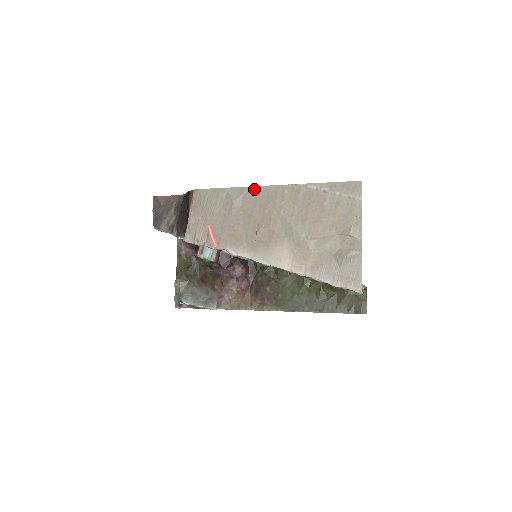
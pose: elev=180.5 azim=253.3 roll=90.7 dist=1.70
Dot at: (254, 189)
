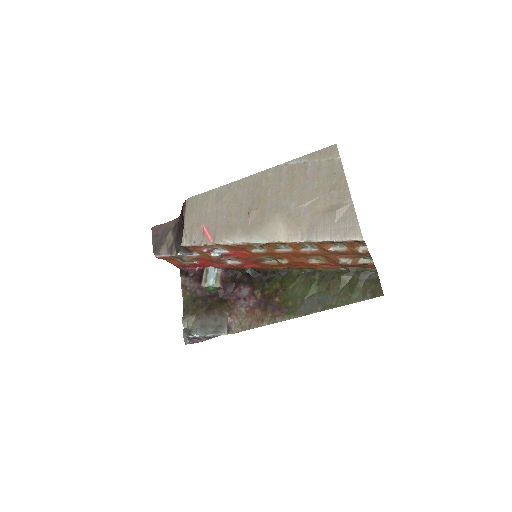
Dot at: (241, 181)
